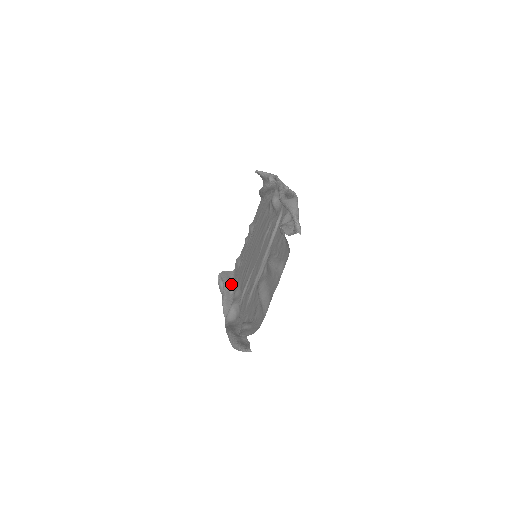
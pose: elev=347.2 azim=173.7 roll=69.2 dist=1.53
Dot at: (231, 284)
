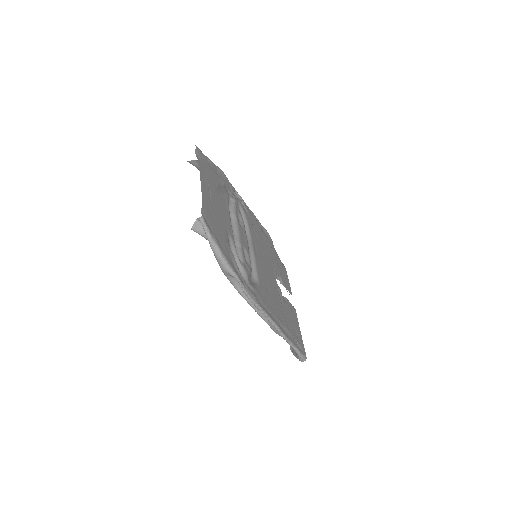
Dot at: occluded
